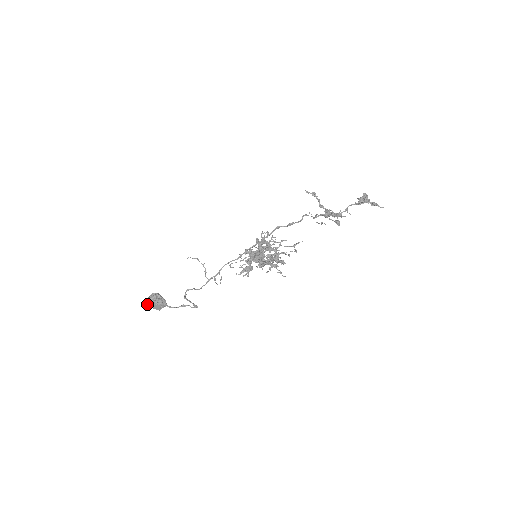
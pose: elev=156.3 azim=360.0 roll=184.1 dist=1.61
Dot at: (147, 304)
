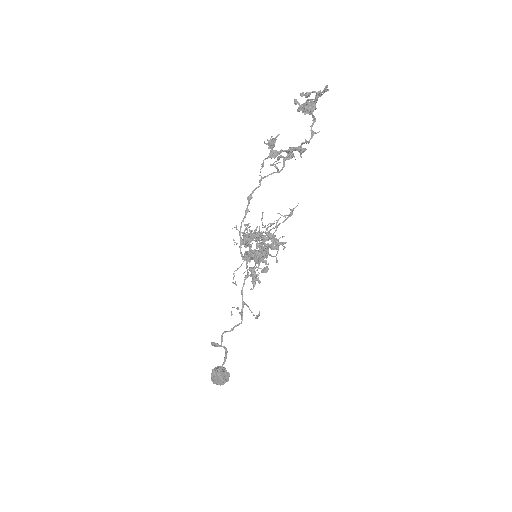
Dot at: (213, 383)
